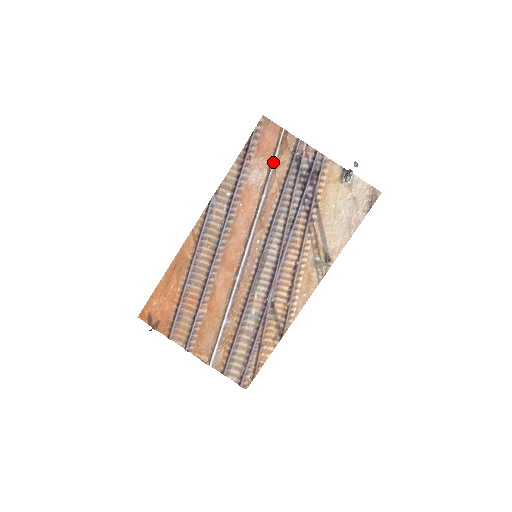
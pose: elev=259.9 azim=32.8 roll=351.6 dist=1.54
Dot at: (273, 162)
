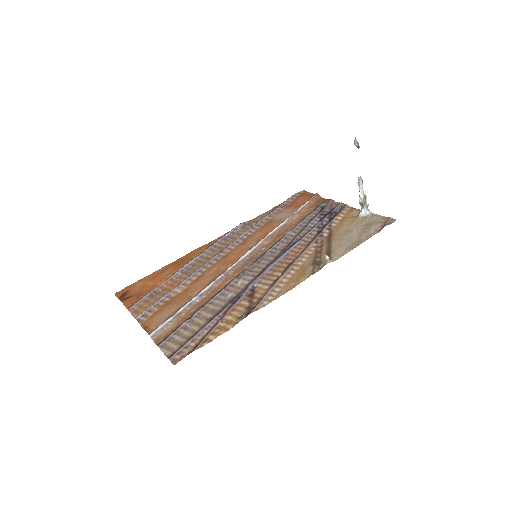
Dot at: (300, 207)
